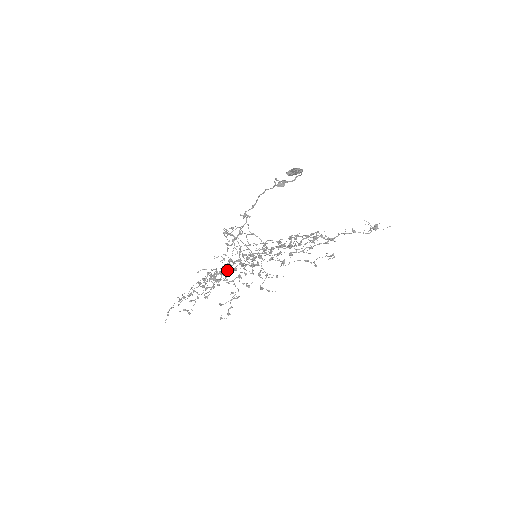
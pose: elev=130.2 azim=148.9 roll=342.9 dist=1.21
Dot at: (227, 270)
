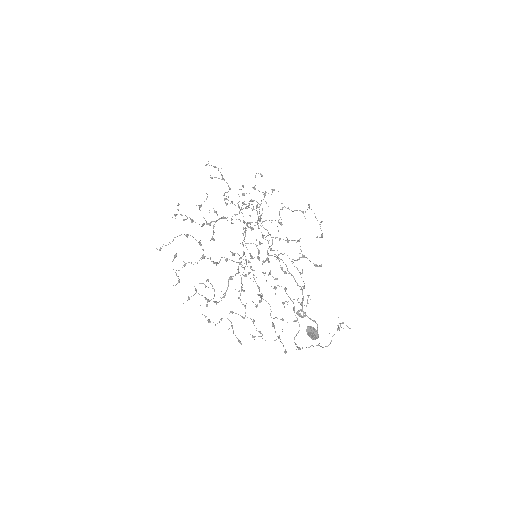
Dot at: occluded
